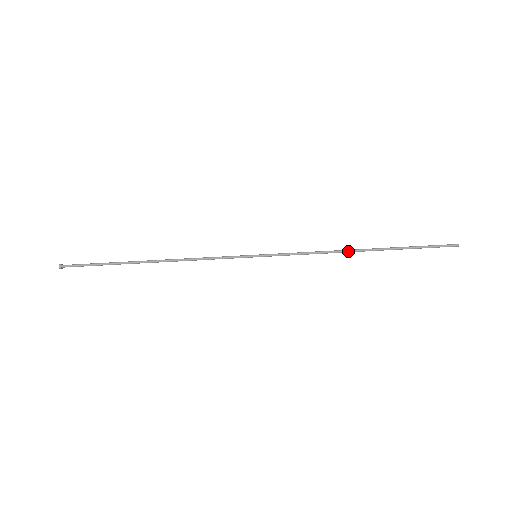
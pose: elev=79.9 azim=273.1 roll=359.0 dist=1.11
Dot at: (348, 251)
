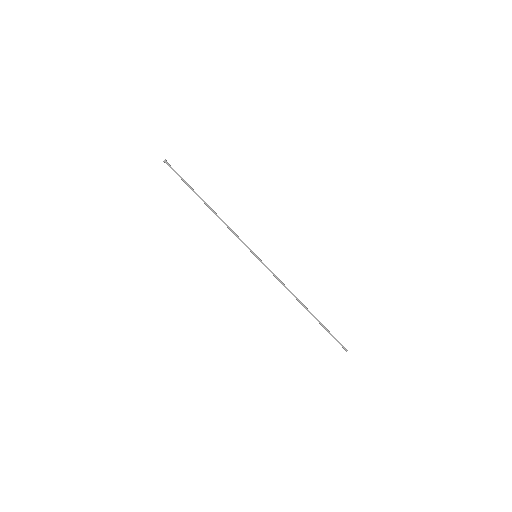
Dot at: (298, 299)
